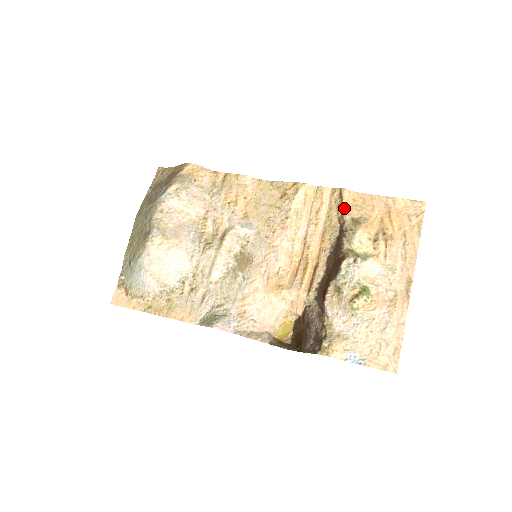
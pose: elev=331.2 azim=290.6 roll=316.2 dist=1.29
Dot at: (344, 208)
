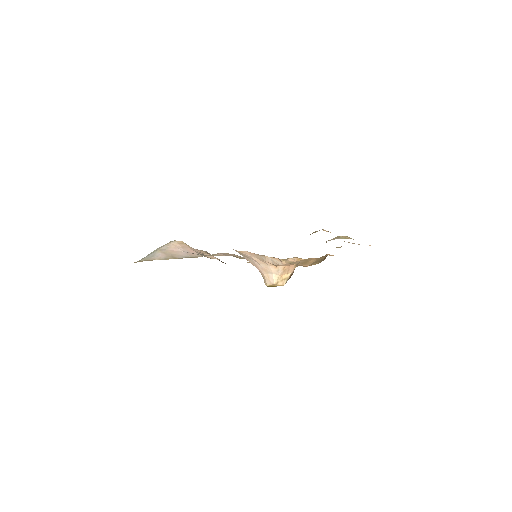
Dot at: occluded
